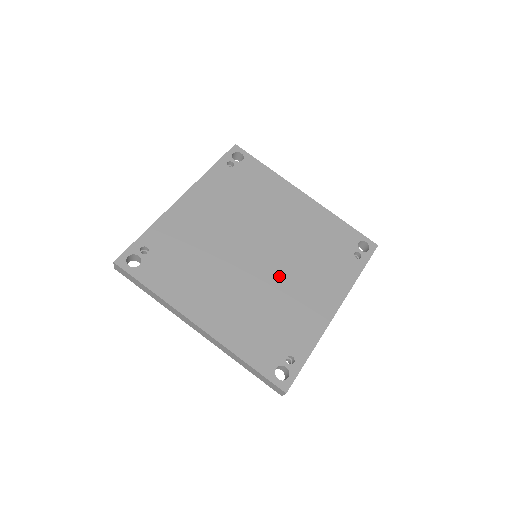
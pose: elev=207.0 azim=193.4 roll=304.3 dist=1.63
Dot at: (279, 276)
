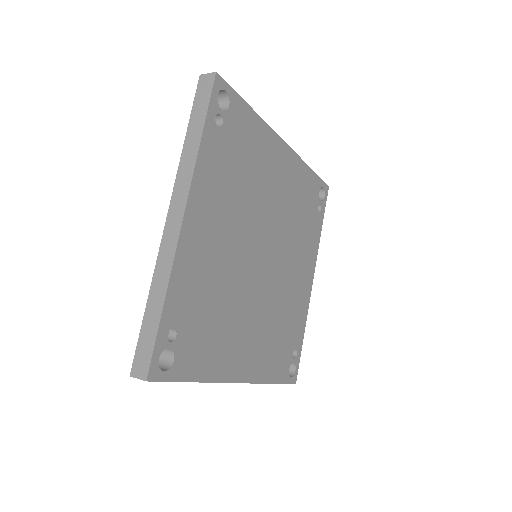
Dot at: (280, 274)
